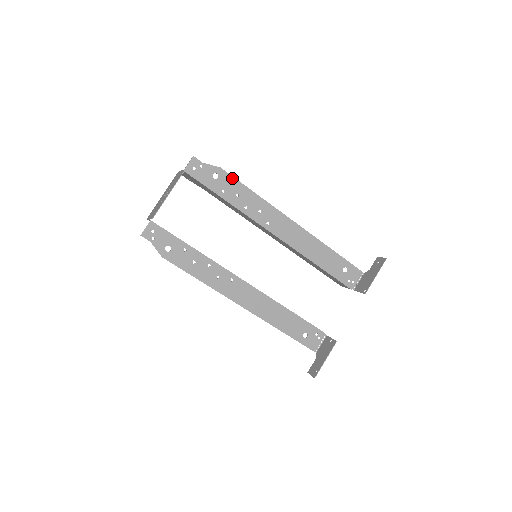
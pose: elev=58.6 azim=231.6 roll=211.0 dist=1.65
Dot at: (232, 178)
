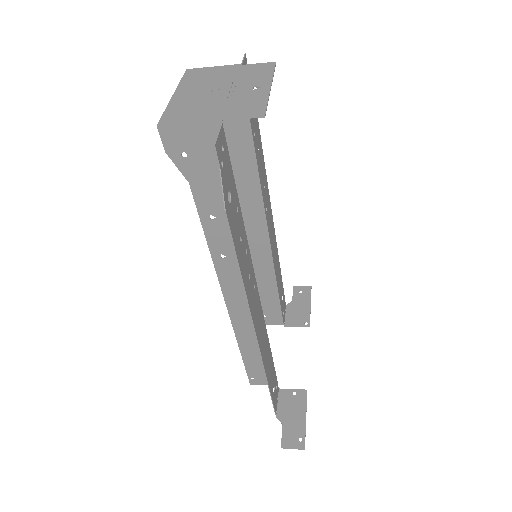
Dot at: (257, 121)
